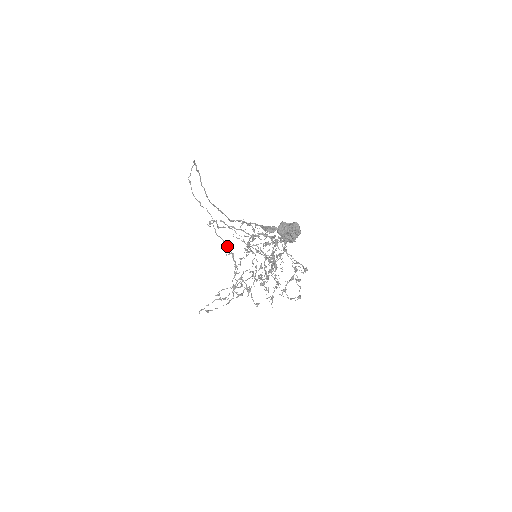
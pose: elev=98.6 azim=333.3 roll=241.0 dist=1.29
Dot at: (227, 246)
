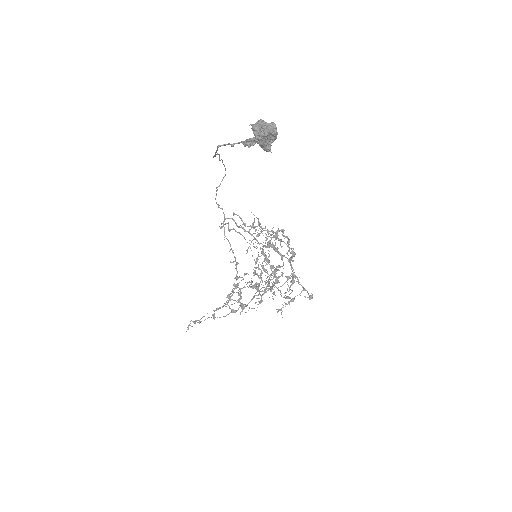
Dot at: (233, 253)
